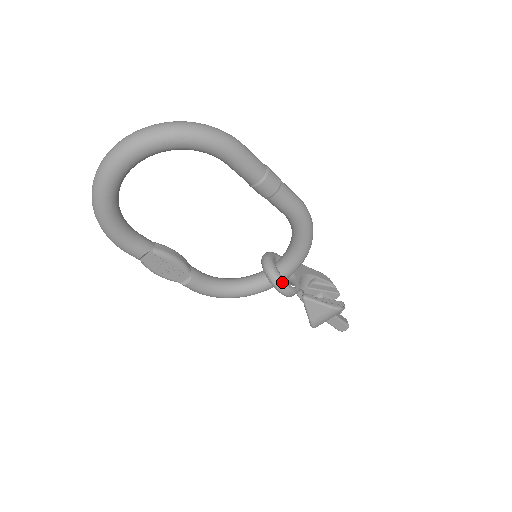
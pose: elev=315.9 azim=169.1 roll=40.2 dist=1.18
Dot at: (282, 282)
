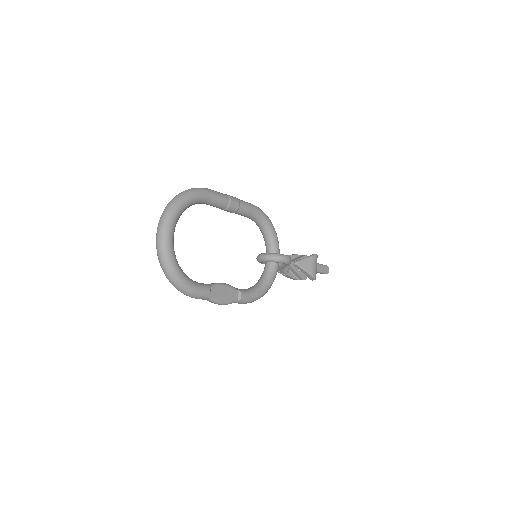
Dot at: (280, 255)
